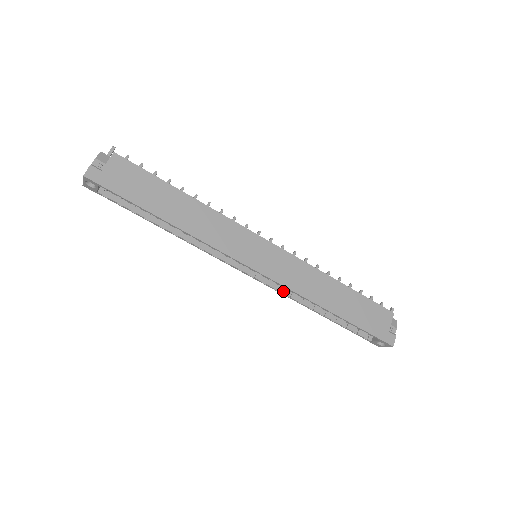
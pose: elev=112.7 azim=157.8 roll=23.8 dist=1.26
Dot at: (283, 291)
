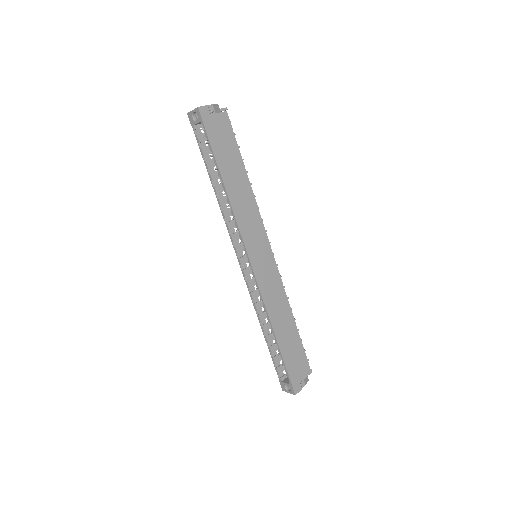
Dot at: (253, 295)
